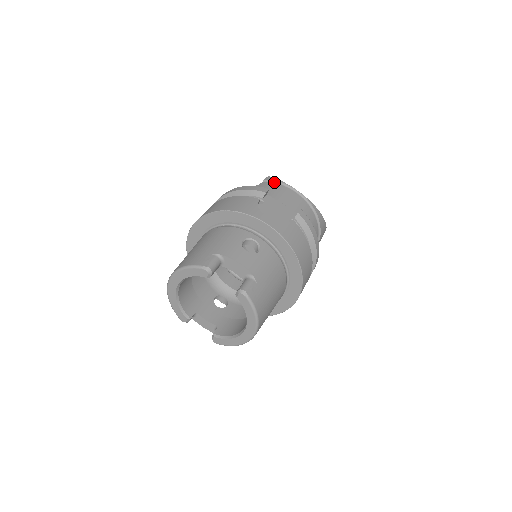
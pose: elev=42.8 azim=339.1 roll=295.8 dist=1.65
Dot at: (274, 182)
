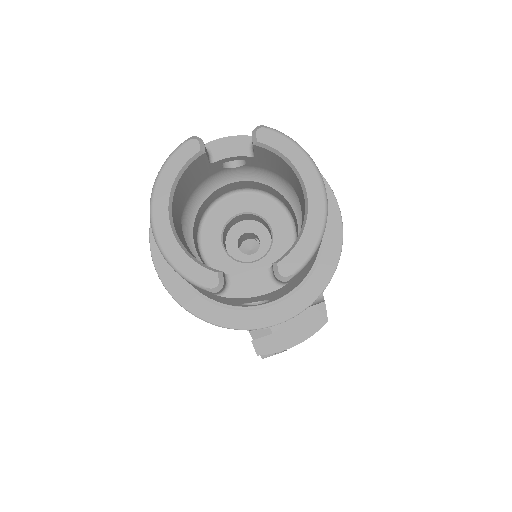
Dot at: occluded
